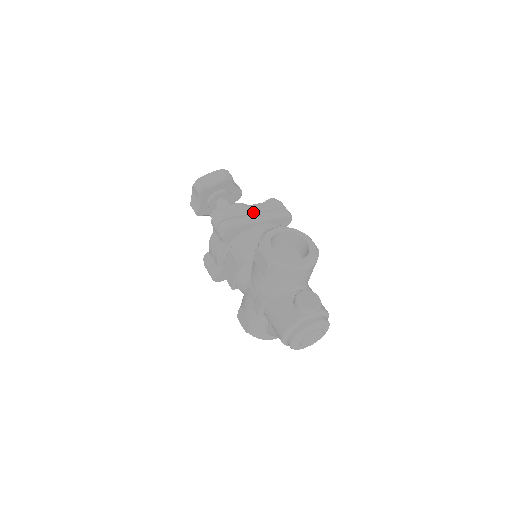
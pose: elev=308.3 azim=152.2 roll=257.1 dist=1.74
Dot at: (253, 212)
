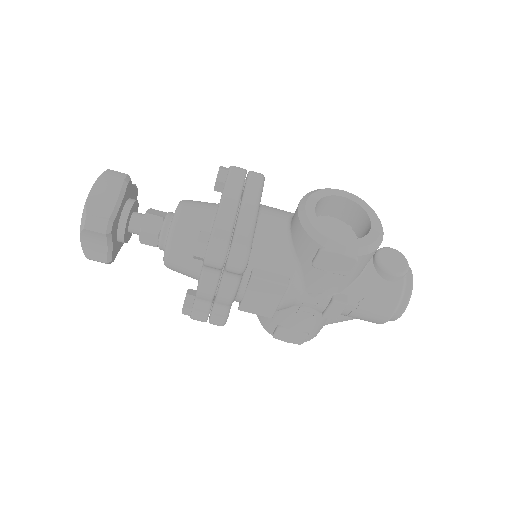
Dot at: (237, 206)
